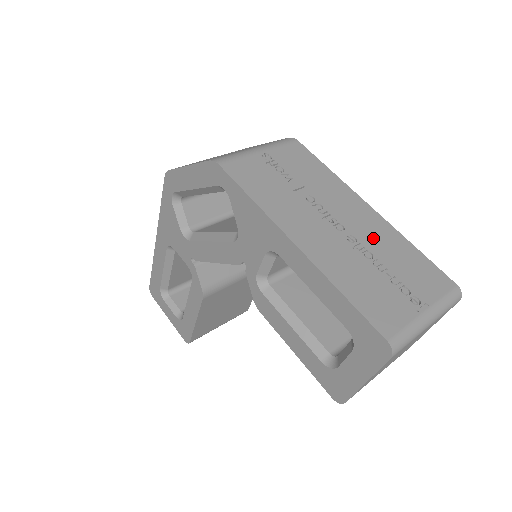
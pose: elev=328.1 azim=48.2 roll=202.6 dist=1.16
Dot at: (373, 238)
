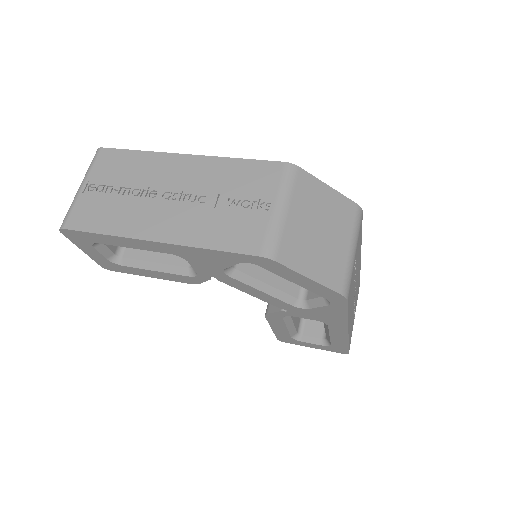
Dot at: (357, 285)
